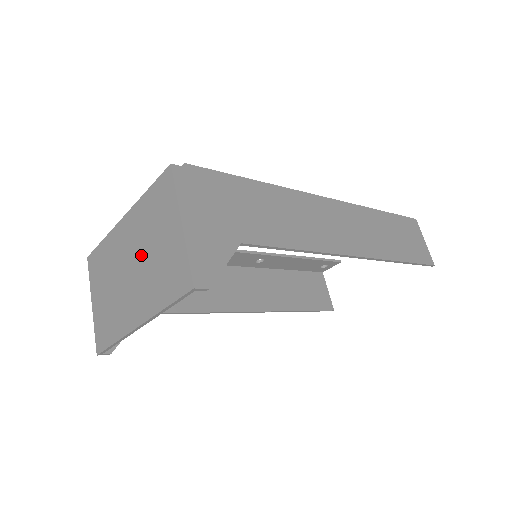
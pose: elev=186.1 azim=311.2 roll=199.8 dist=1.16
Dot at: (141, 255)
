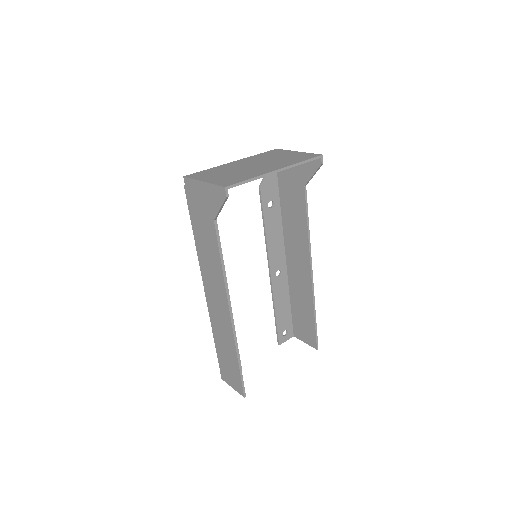
Dot at: (265, 161)
